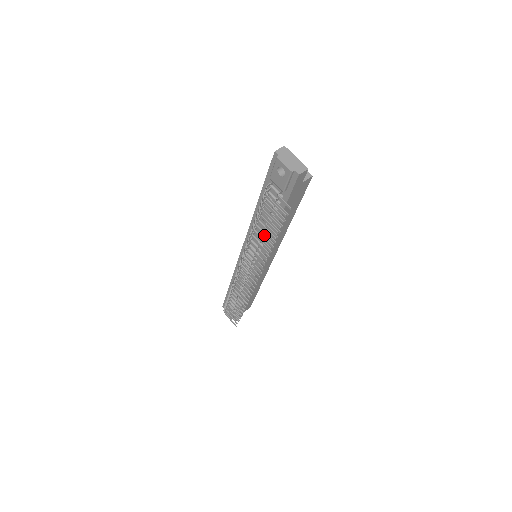
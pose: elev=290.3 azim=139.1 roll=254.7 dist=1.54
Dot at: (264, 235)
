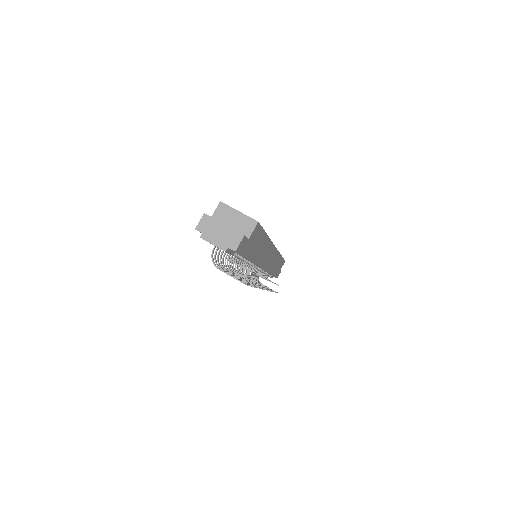
Dot at: occluded
